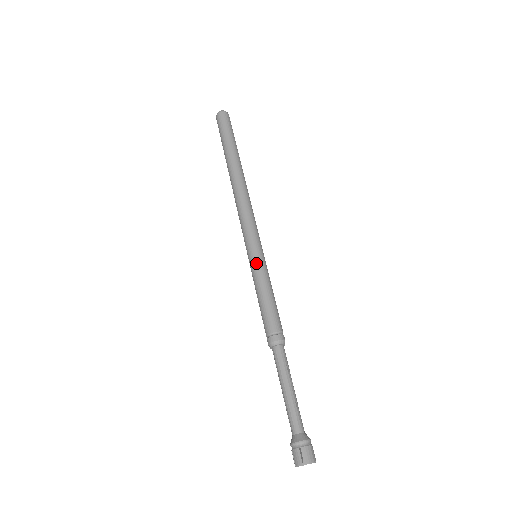
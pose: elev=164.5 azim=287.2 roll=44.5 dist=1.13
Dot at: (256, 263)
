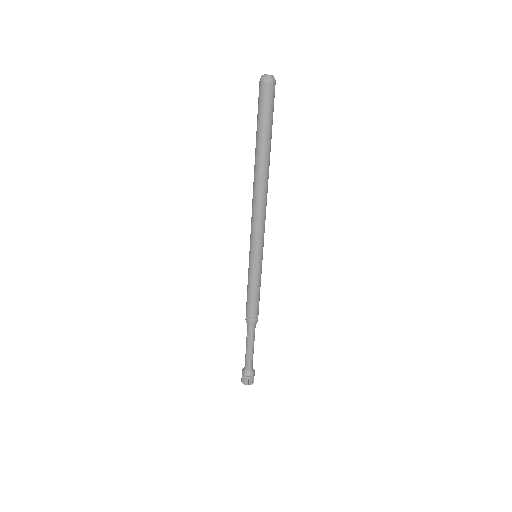
Dot at: (256, 268)
